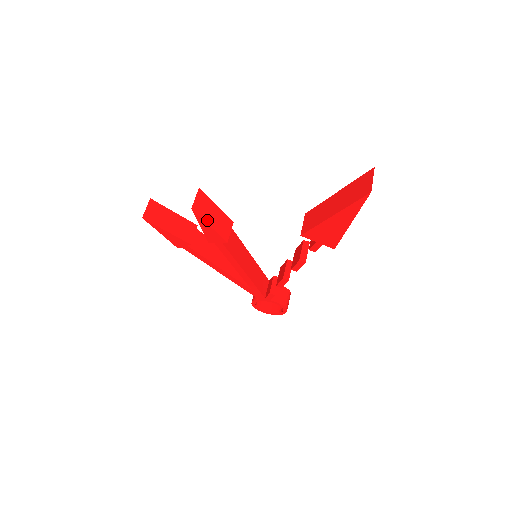
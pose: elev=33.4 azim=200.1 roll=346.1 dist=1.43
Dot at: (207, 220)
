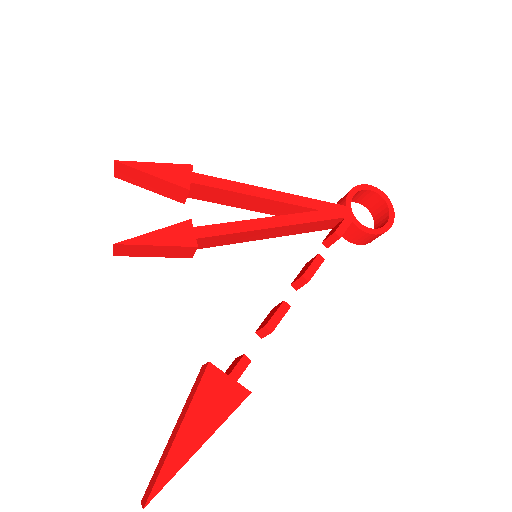
Dot at: (146, 255)
